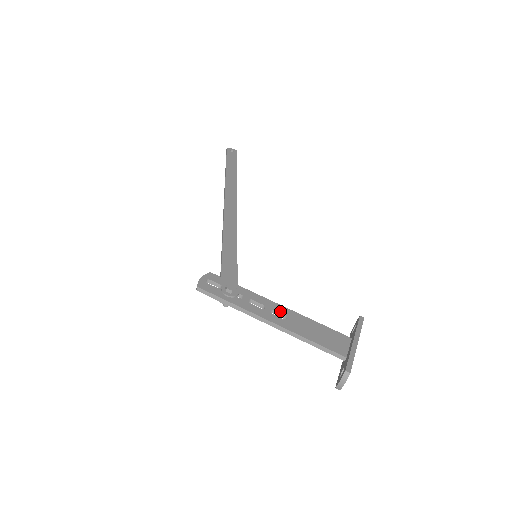
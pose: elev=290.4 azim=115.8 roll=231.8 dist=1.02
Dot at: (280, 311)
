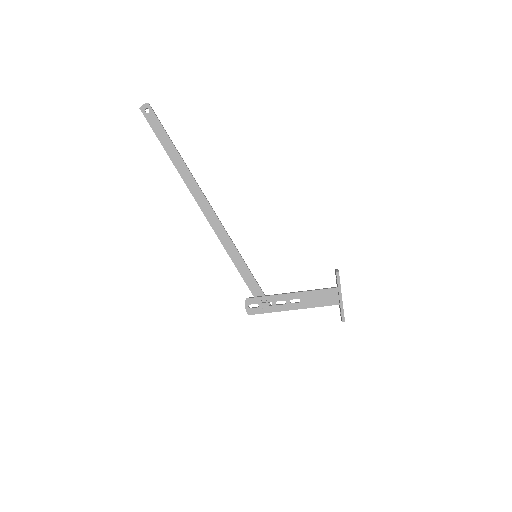
Dot at: (294, 298)
